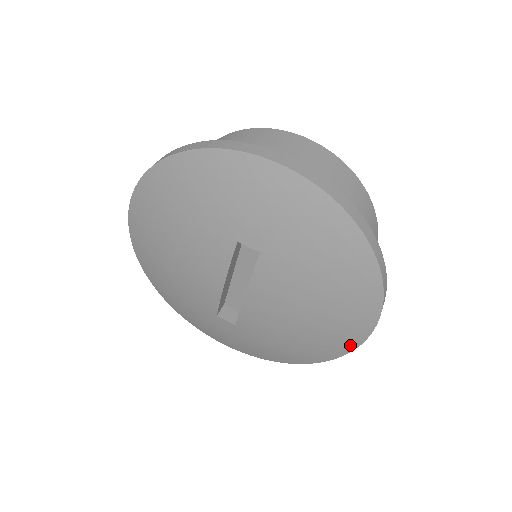
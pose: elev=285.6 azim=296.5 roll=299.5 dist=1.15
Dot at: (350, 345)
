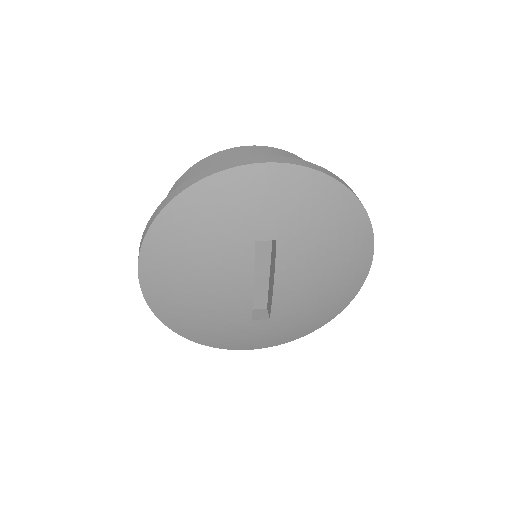
Dot at: (360, 281)
